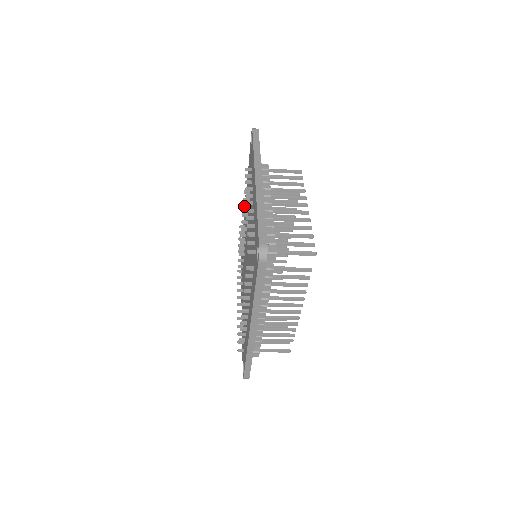
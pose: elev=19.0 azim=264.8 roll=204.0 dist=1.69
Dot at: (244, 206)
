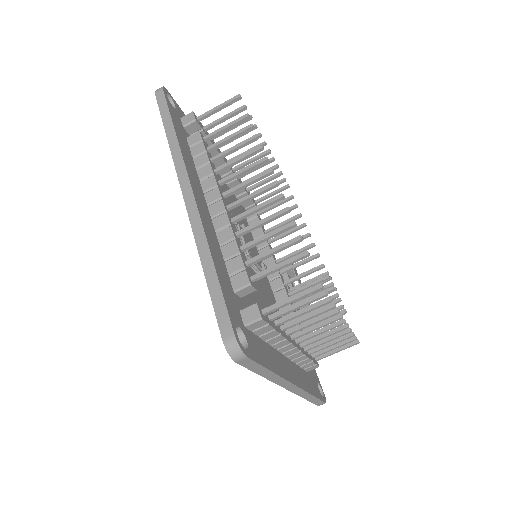
Dot at: occluded
